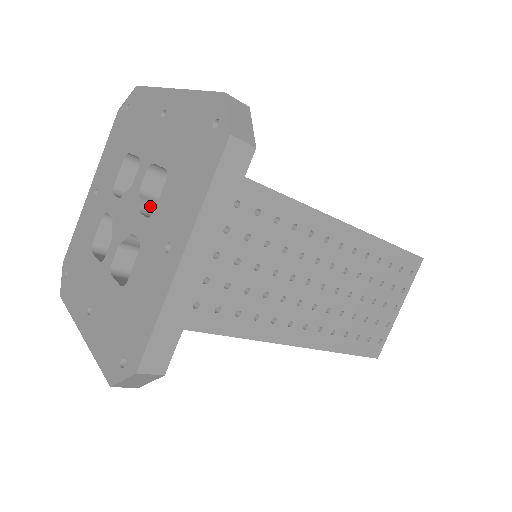
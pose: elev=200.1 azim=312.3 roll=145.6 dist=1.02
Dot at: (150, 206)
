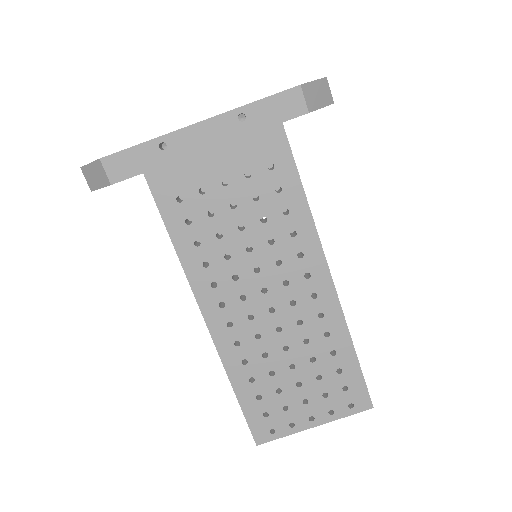
Dot at: occluded
